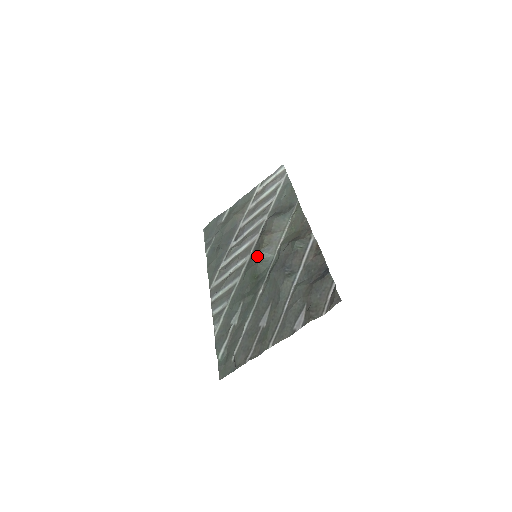
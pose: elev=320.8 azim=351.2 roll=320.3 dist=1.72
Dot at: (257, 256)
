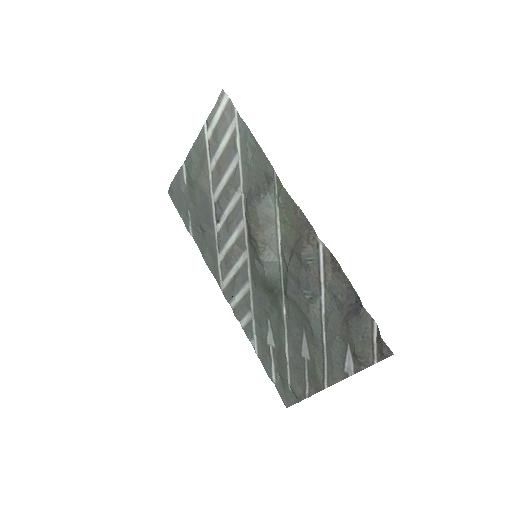
Dot at: (258, 263)
